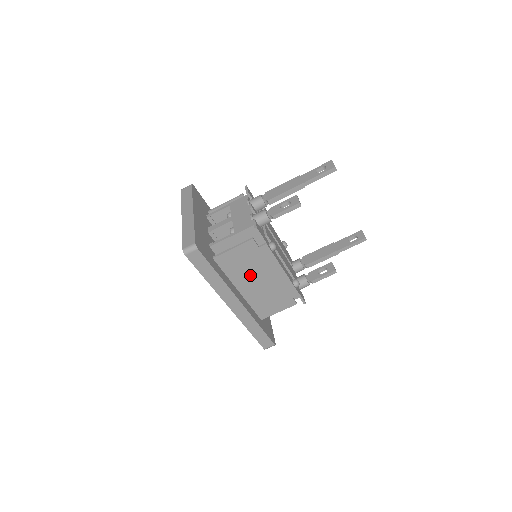
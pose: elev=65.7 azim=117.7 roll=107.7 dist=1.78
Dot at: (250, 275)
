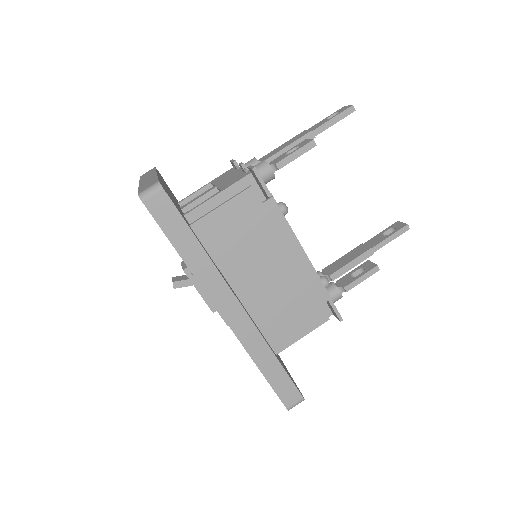
Dot at: (251, 260)
